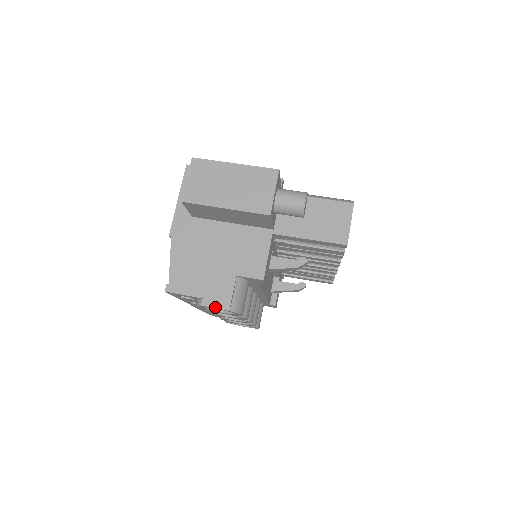
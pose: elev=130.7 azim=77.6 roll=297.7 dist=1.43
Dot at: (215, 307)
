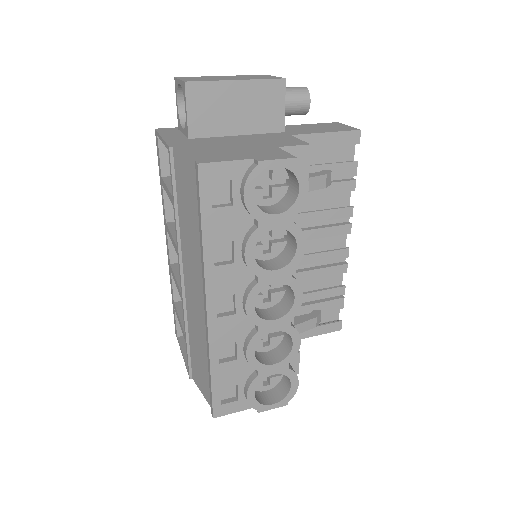
Dot at: (276, 159)
